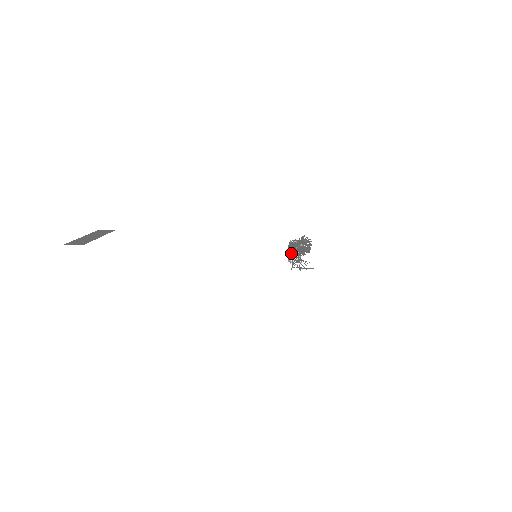
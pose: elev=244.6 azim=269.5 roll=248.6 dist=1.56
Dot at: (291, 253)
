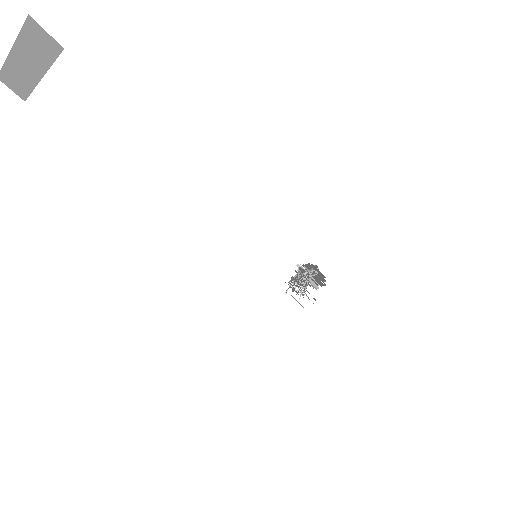
Dot at: (301, 277)
